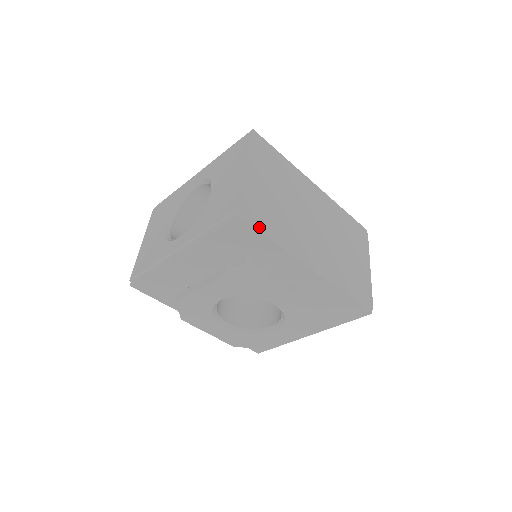
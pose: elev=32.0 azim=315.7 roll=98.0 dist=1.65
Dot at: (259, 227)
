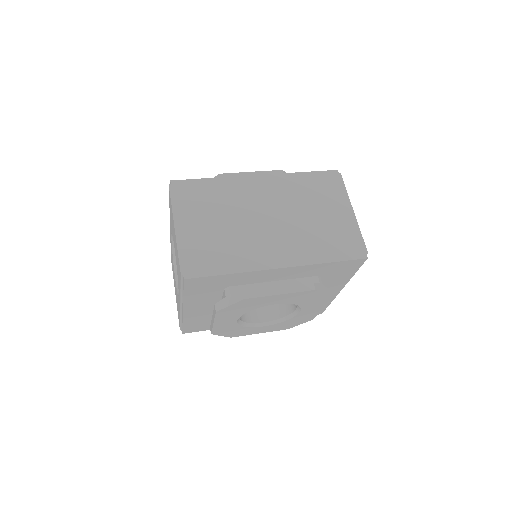
Dot at: (208, 273)
